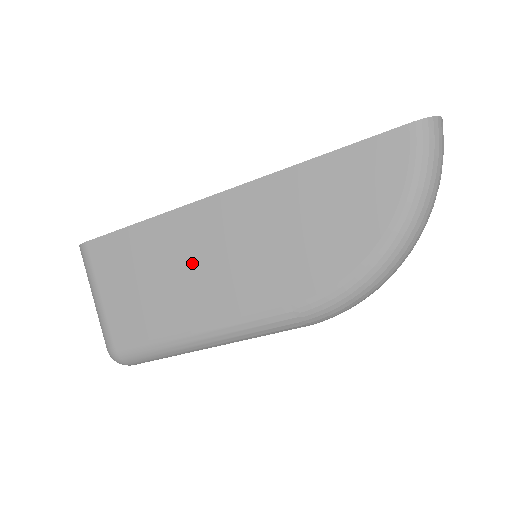
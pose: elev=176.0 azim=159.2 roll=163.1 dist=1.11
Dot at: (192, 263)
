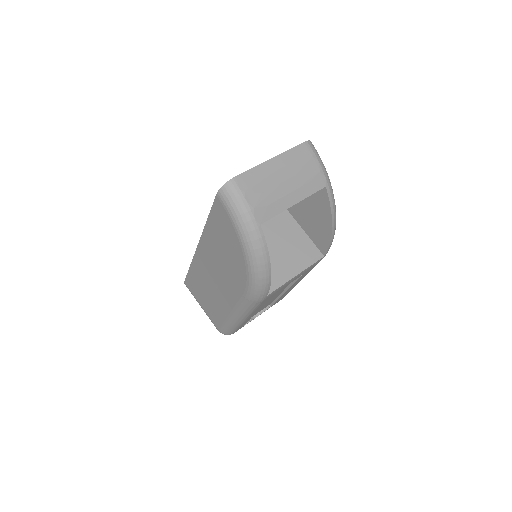
Dot at: (210, 284)
